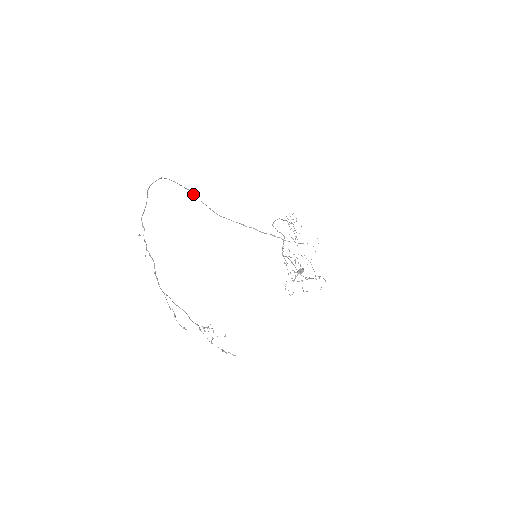
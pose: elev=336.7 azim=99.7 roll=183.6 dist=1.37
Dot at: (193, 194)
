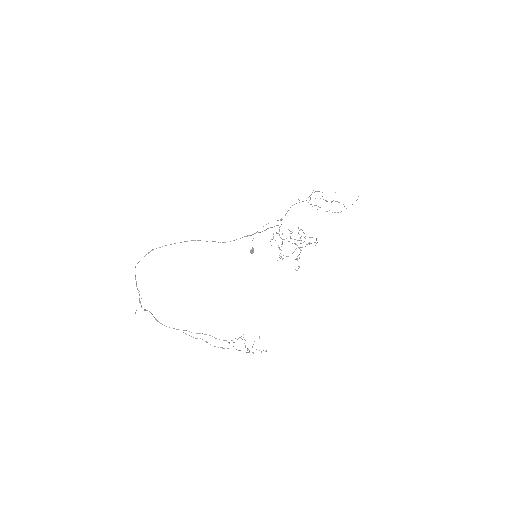
Dot at: occluded
